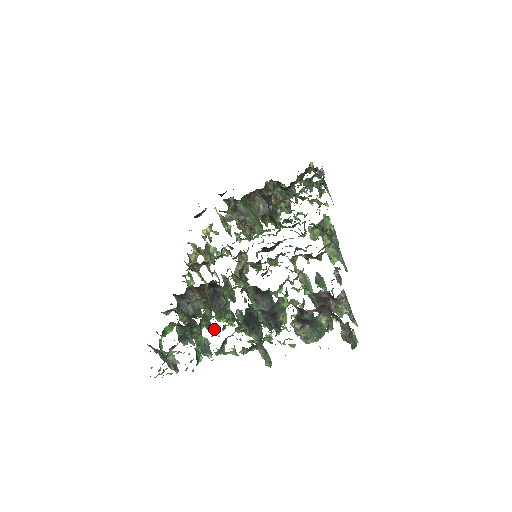
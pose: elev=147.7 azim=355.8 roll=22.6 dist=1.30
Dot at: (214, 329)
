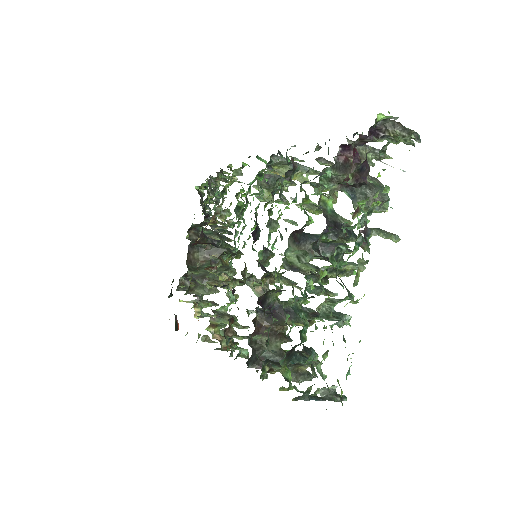
Dot at: (316, 313)
